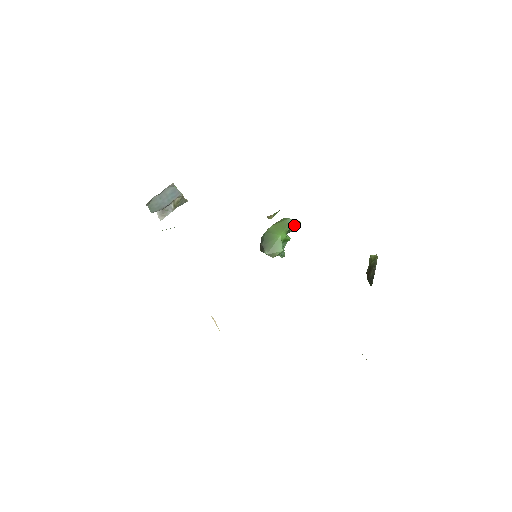
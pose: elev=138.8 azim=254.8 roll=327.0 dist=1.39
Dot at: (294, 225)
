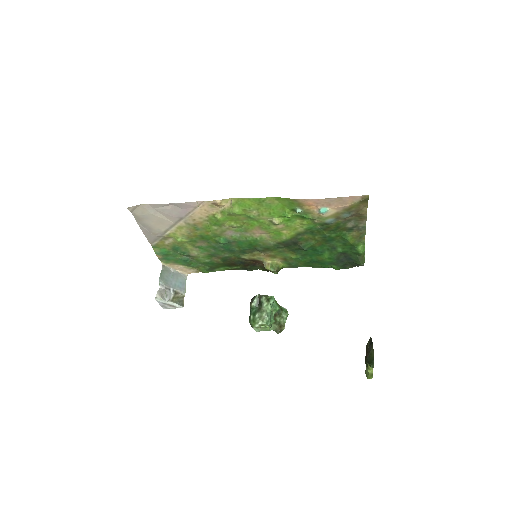
Dot at: (282, 310)
